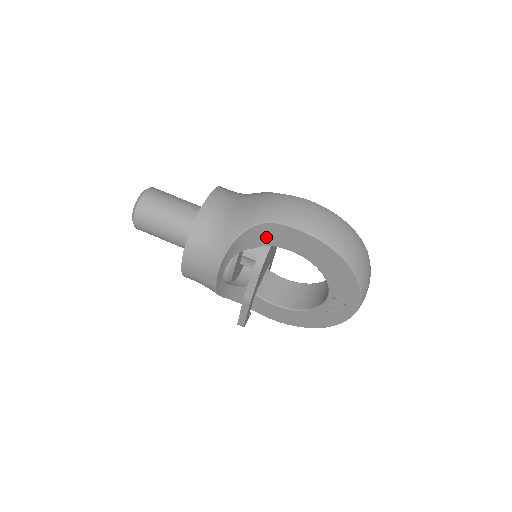
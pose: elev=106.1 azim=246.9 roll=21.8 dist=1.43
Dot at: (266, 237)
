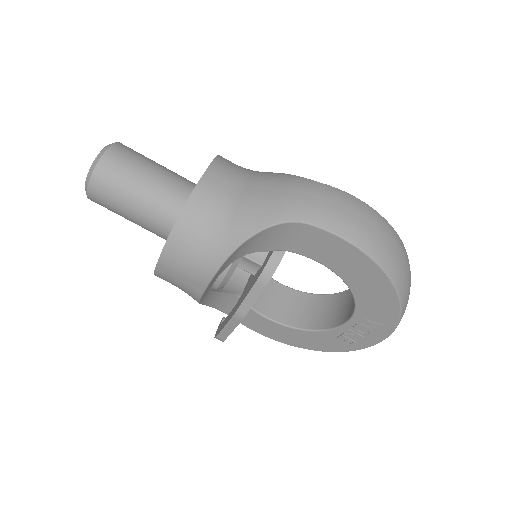
Dot at: (289, 240)
